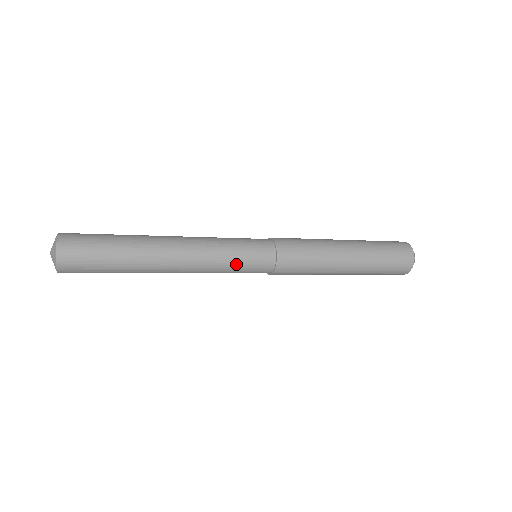
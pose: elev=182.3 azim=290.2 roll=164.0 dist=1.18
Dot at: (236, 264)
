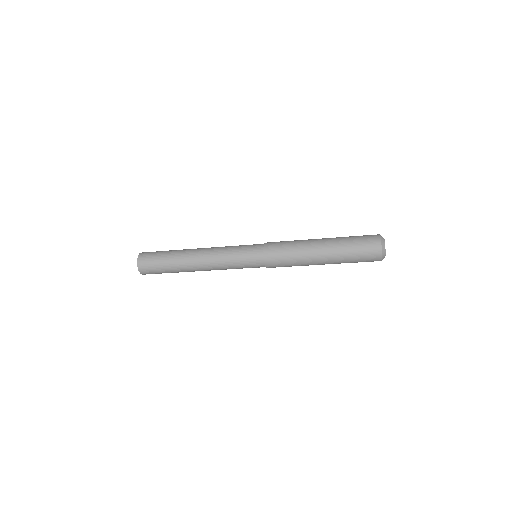
Dot at: (239, 268)
